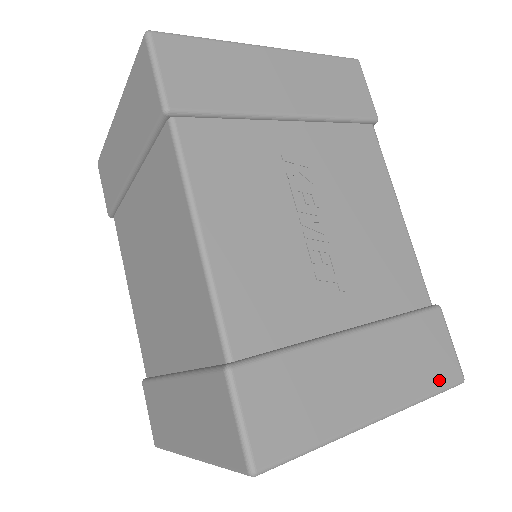
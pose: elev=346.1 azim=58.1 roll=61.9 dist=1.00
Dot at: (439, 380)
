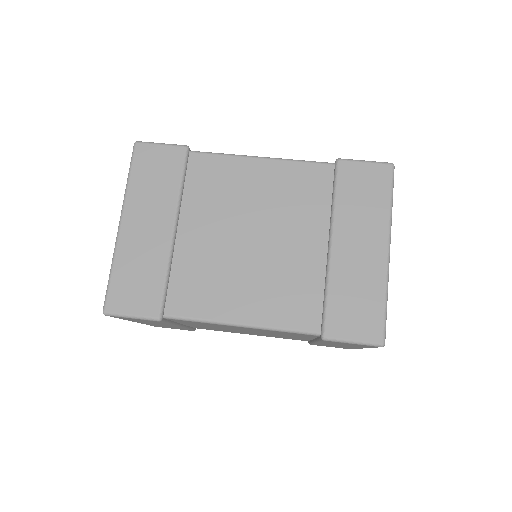
Dot at: occluded
